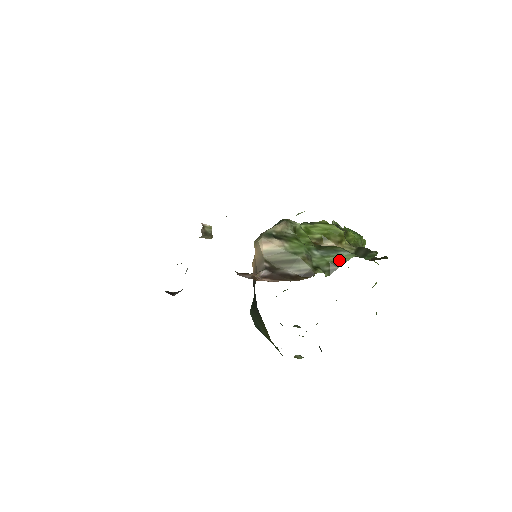
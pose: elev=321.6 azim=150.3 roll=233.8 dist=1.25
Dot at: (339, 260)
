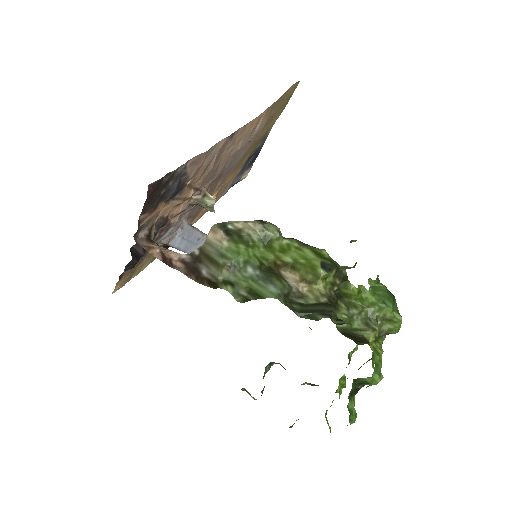
Dot at: (259, 292)
